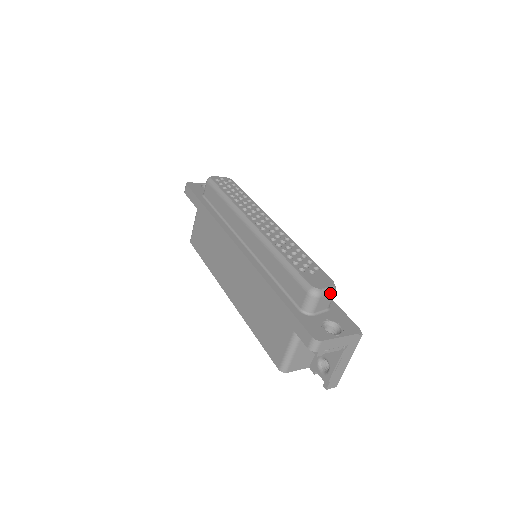
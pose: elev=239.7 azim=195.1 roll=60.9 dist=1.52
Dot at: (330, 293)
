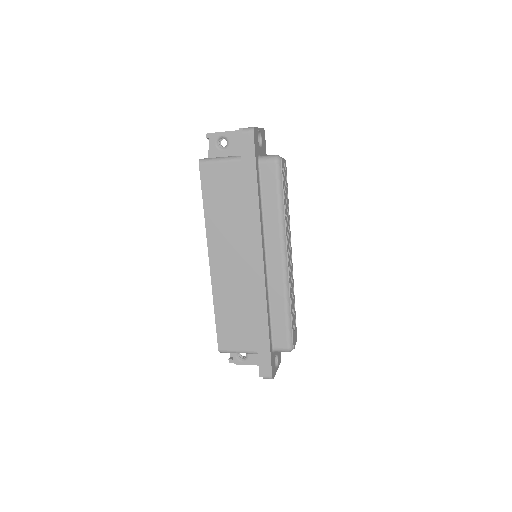
Dot at: occluded
